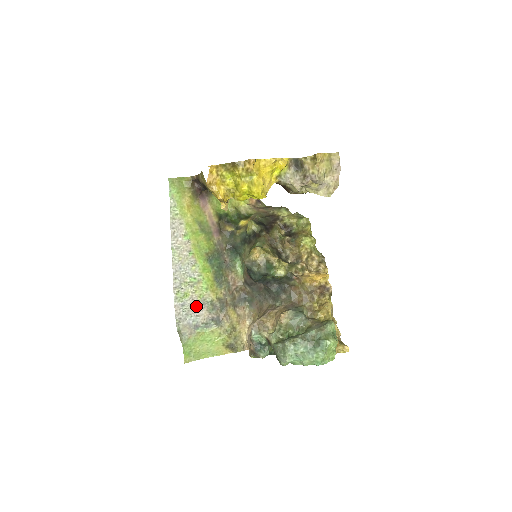
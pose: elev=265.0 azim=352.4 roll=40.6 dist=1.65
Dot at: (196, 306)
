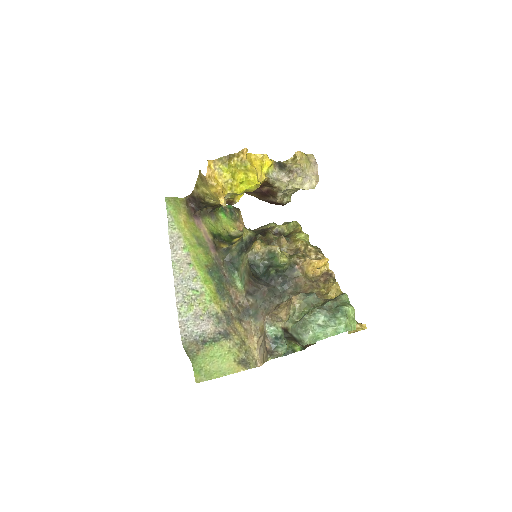
Dot at: (201, 320)
